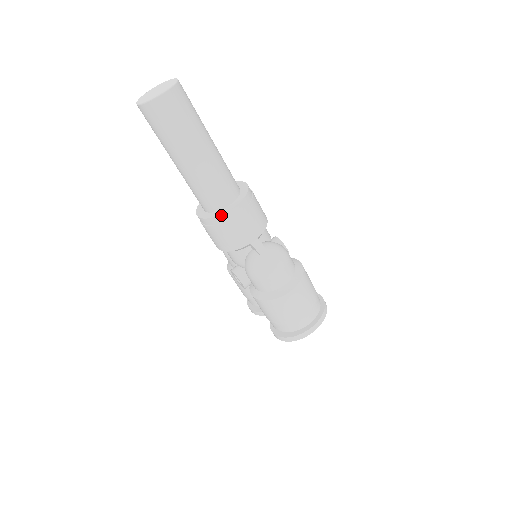
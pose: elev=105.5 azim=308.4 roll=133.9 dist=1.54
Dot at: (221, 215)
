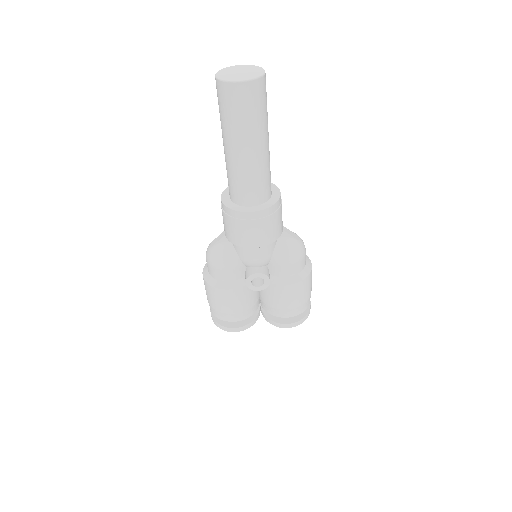
Dot at: (278, 201)
